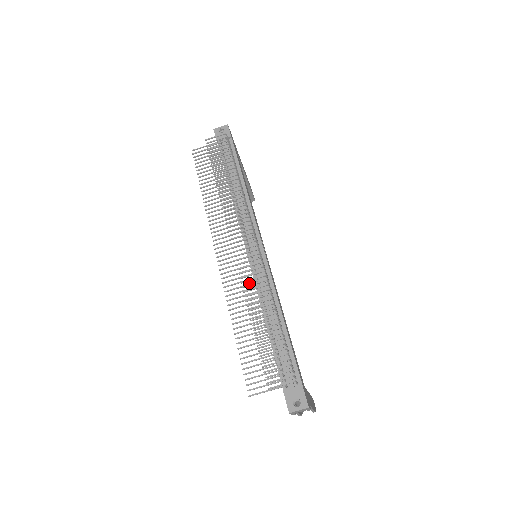
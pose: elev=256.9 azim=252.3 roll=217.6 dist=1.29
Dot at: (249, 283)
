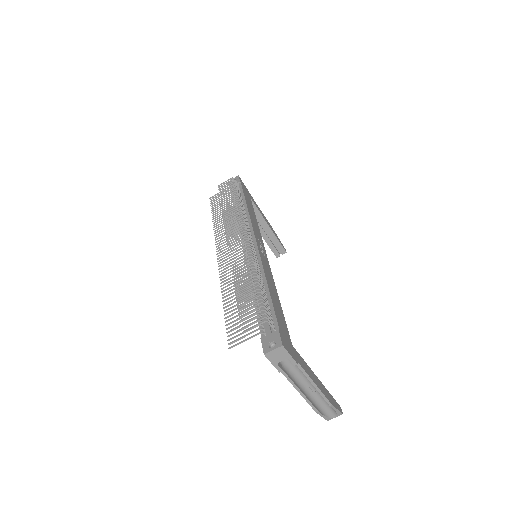
Dot at: occluded
